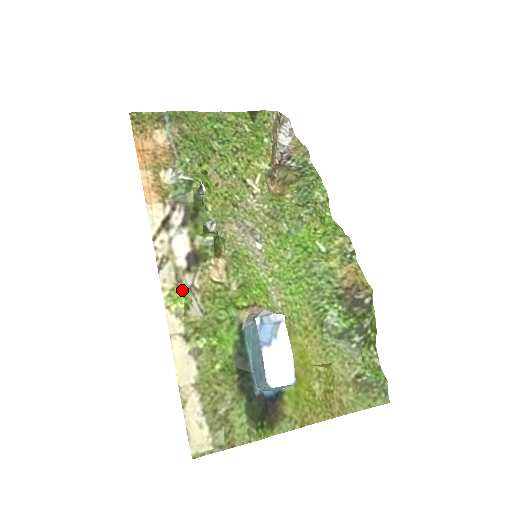
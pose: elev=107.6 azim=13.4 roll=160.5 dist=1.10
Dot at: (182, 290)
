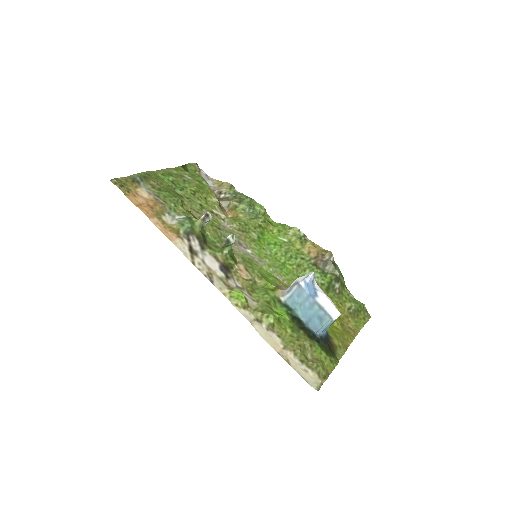
Dot at: (236, 290)
